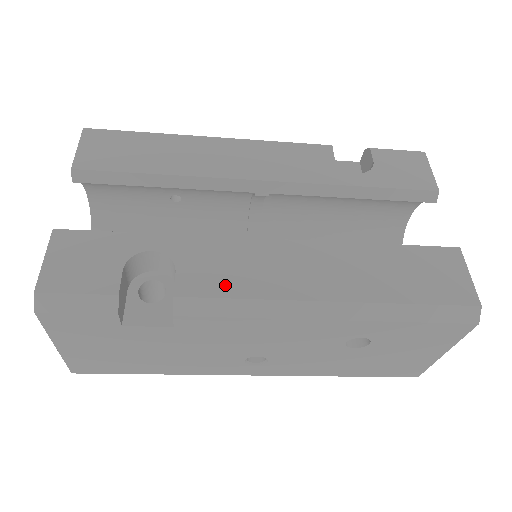
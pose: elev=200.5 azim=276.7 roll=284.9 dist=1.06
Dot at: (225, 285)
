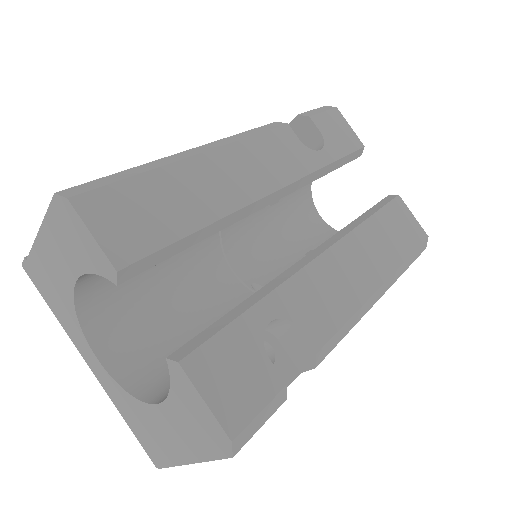
Dot at: (333, 317)
